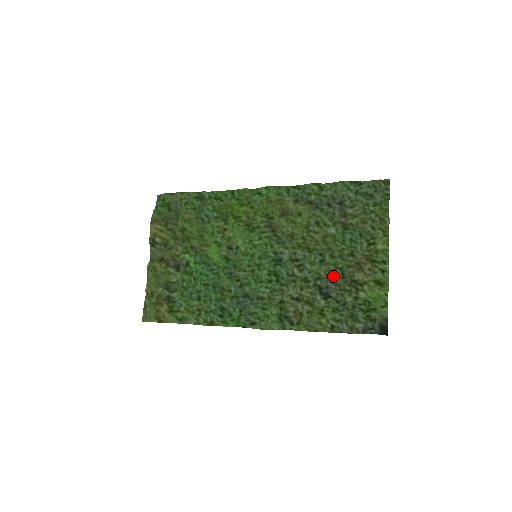
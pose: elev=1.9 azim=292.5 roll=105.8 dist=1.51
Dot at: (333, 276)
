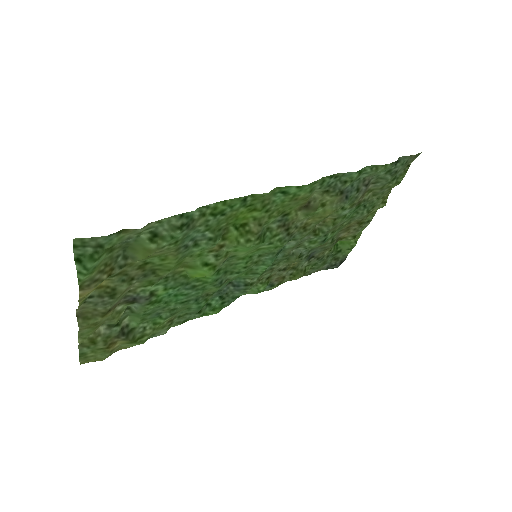
Dot at: (325, 244)
